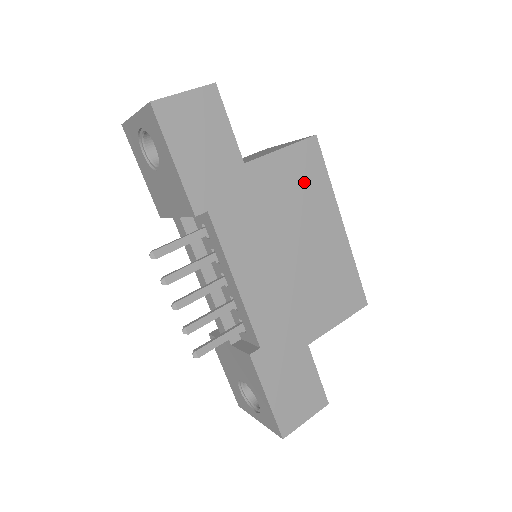
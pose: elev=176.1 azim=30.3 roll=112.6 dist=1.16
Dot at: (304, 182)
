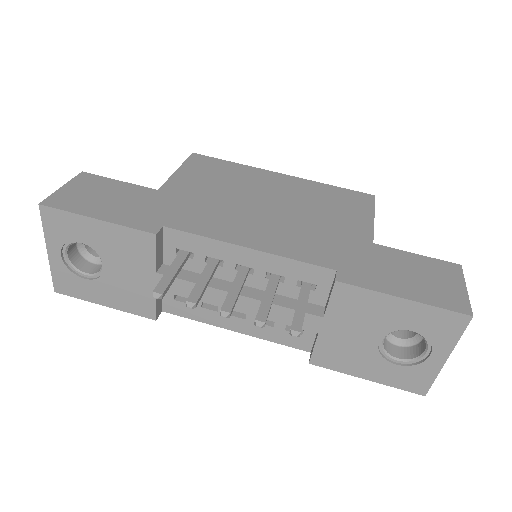
Dot at: (218, 174)
